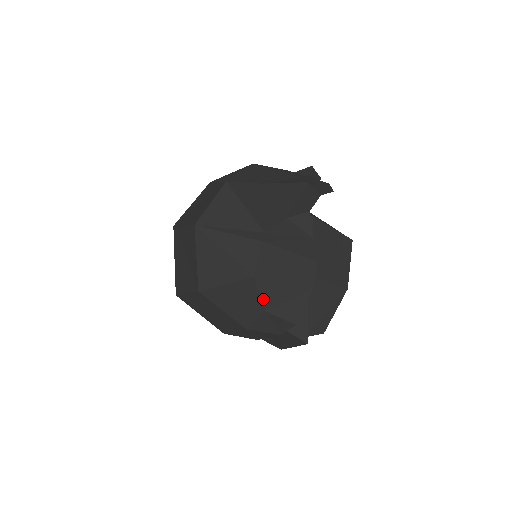
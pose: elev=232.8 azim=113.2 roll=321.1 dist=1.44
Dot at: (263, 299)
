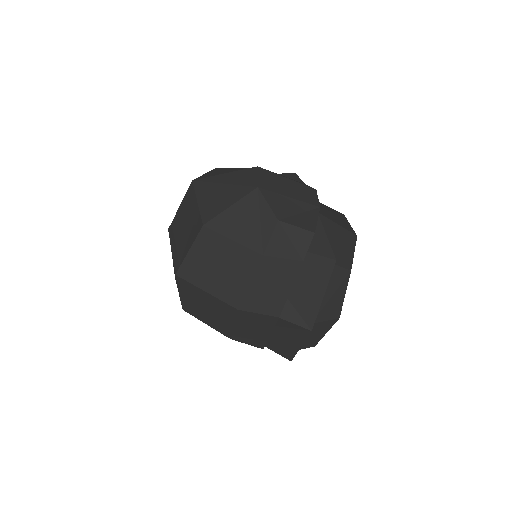
Dot at: (273, 209)
